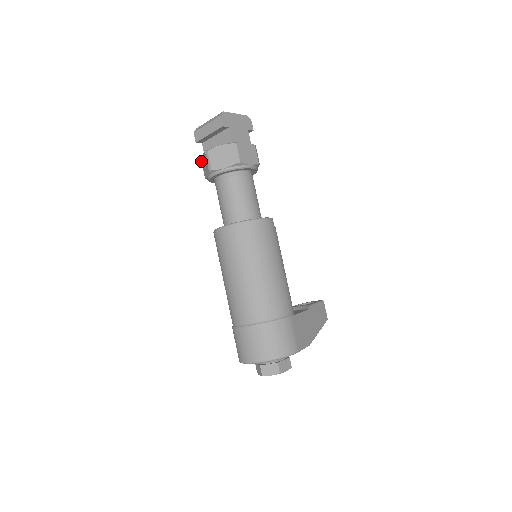
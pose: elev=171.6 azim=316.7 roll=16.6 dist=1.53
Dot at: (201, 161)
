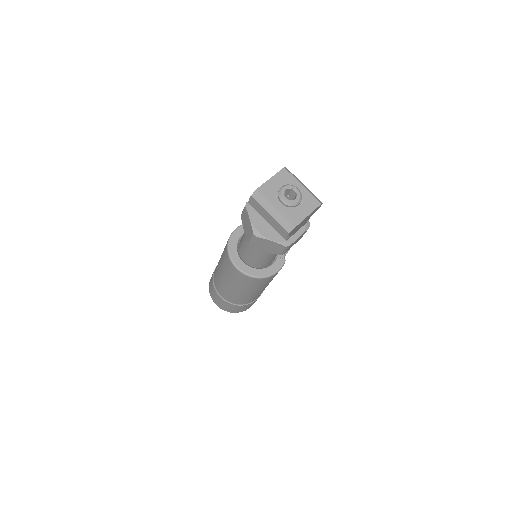
Dot at: (245, 207)
